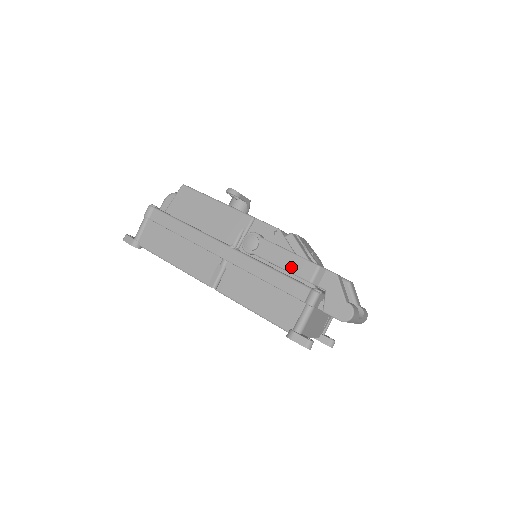
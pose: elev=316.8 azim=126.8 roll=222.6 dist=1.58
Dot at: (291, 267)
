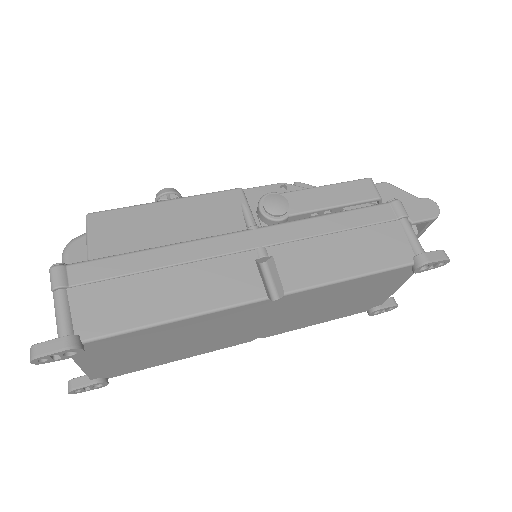
Dot at: (347, 198)
